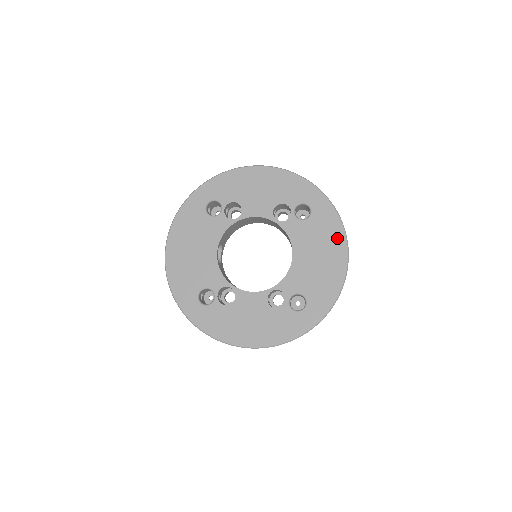
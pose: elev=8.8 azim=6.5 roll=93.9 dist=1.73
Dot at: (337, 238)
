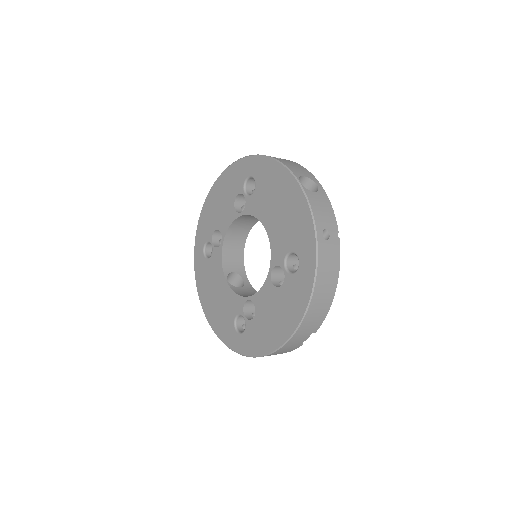
Dot at: (280, 176)
